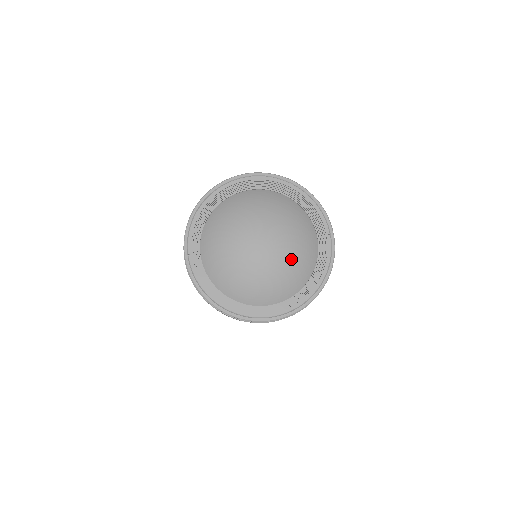
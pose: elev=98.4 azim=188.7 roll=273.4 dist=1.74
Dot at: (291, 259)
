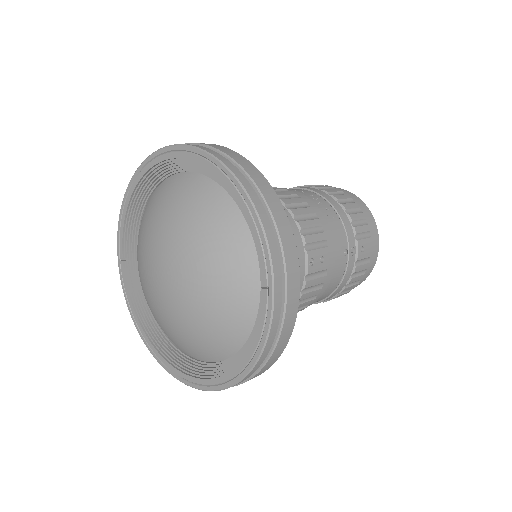
Dot at: (201, 312)
